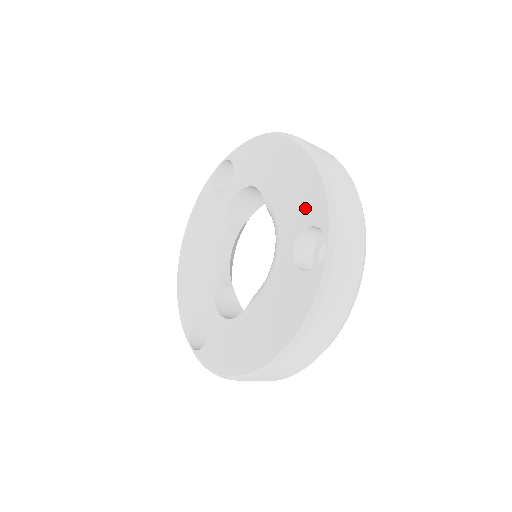
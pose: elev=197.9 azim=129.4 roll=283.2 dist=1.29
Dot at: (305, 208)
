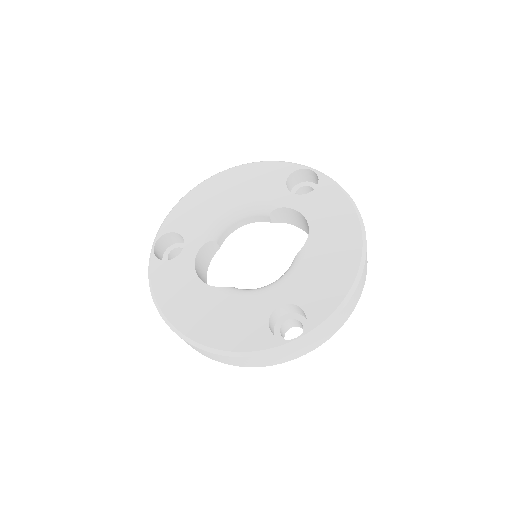
Dot at: (315, 297)
